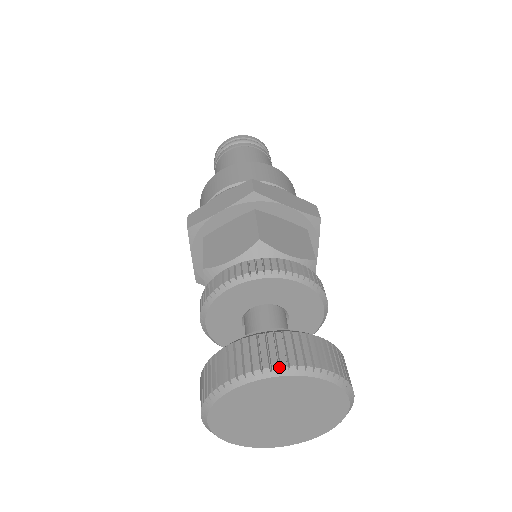
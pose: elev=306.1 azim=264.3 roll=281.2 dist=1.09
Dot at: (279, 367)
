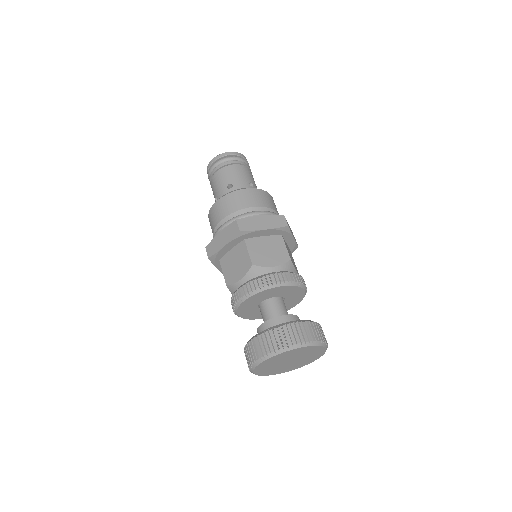
Dot at: (279, 349)
